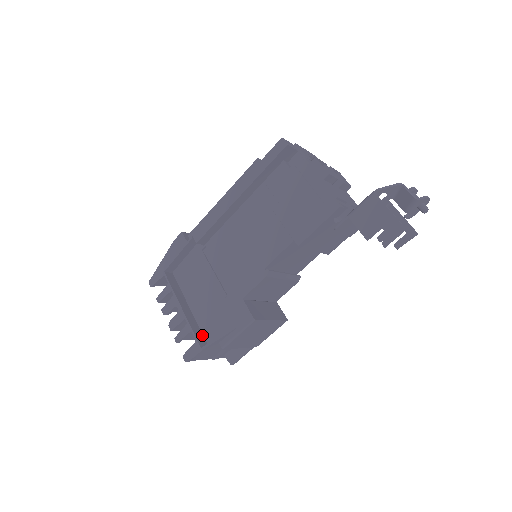
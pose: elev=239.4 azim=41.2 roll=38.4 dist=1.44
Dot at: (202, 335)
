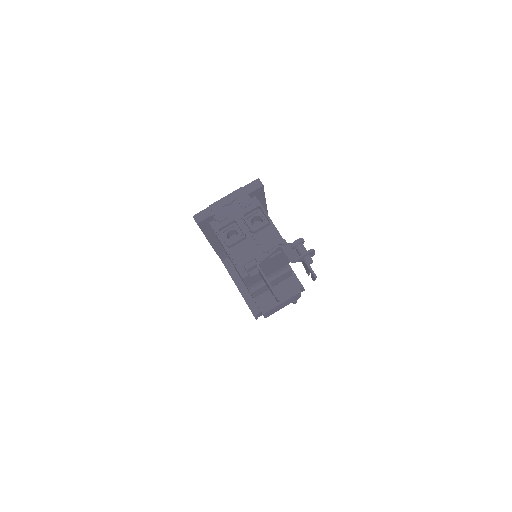
Dot at: (256, 305)
